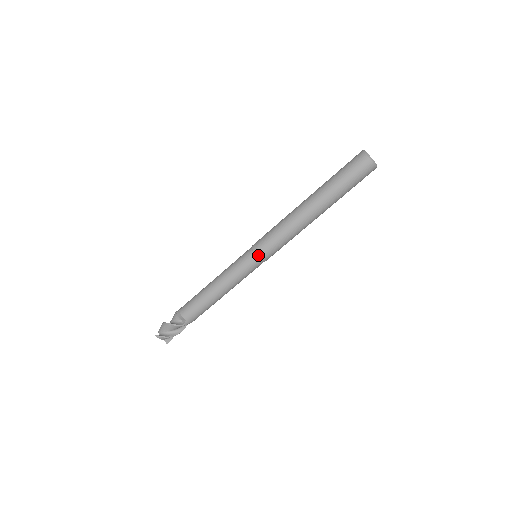
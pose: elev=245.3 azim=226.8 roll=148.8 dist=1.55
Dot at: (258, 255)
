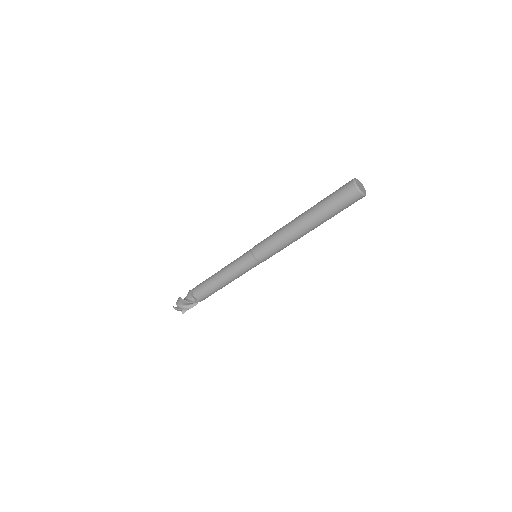
Dot at: (256, 257)
